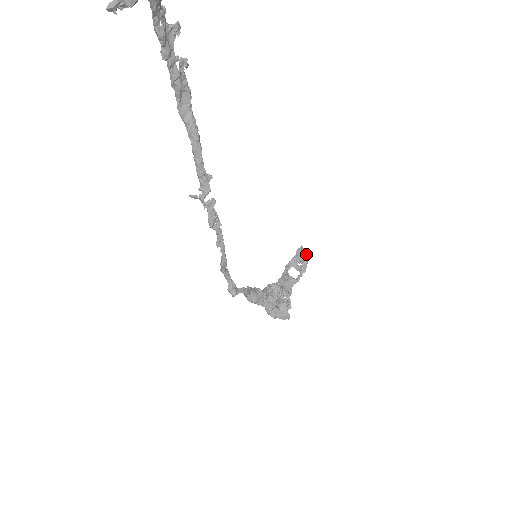
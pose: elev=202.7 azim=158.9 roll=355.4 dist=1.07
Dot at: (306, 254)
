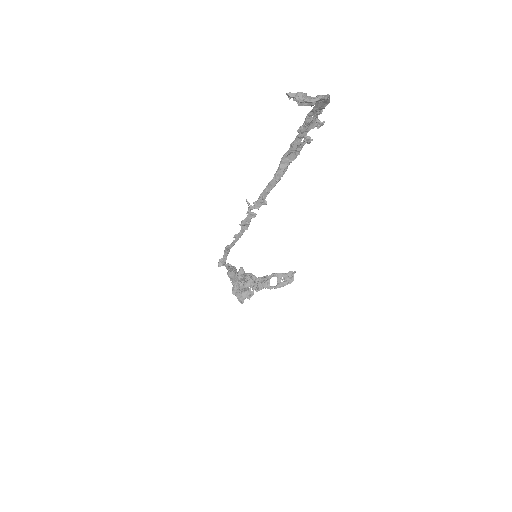
Dot at: (292, 279)
